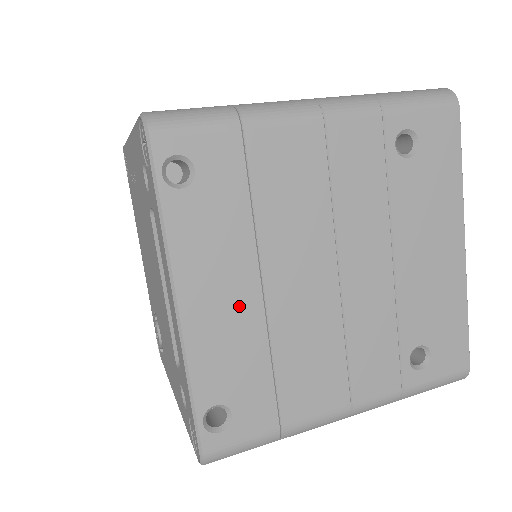
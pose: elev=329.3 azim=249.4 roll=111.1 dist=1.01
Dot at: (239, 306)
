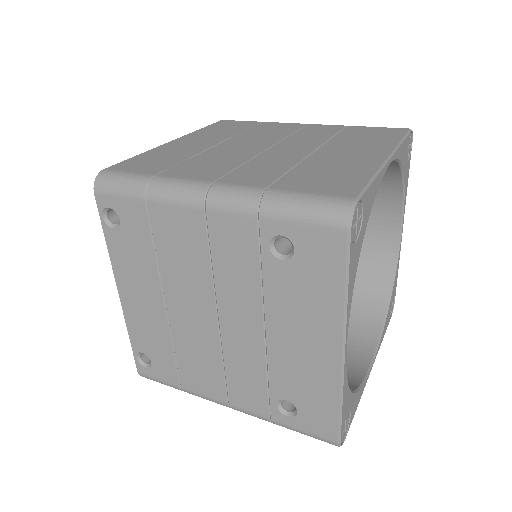
Dot at: (151, 308)
